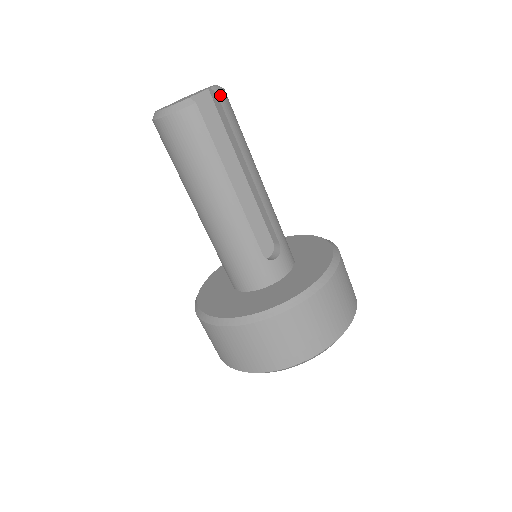
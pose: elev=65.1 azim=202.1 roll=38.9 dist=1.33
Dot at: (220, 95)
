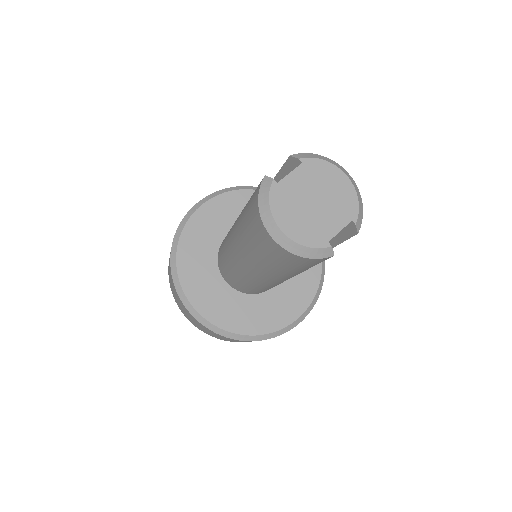
Dot at: (358, 229)
